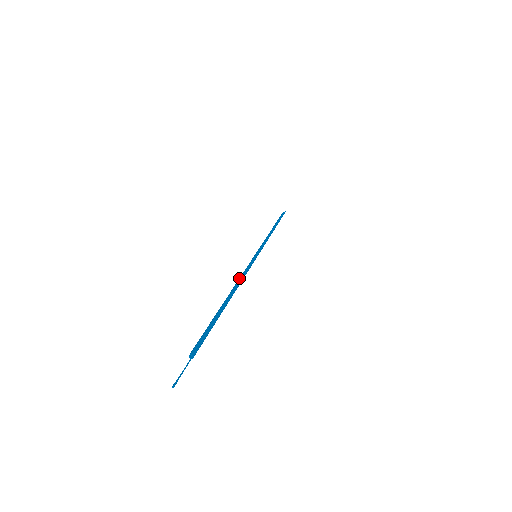
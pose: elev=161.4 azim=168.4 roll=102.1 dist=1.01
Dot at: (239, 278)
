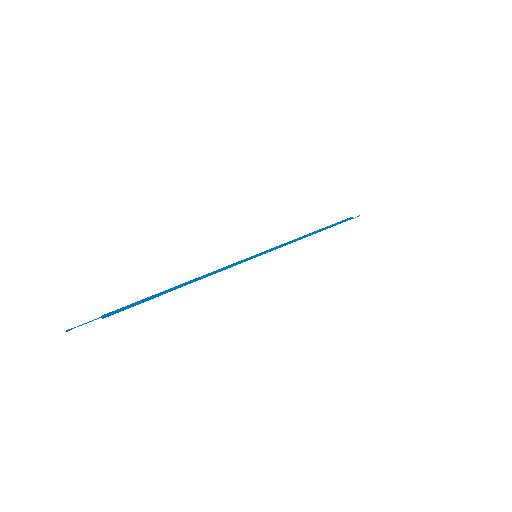
Dot at: (211, 272)
